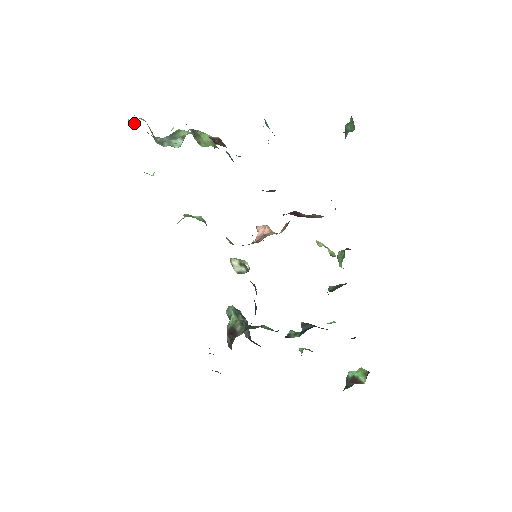
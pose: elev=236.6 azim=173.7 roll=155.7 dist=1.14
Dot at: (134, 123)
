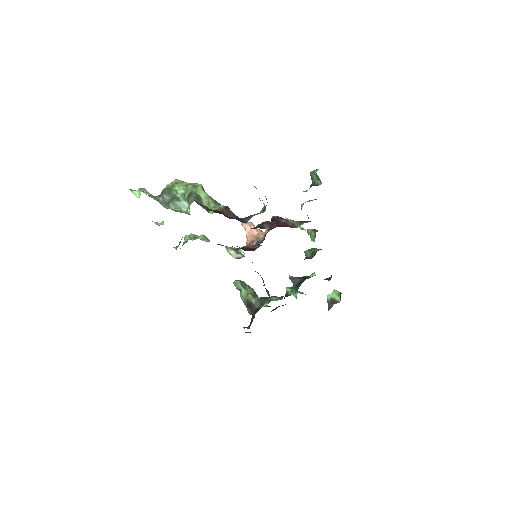
Dot at: (137, 193)
